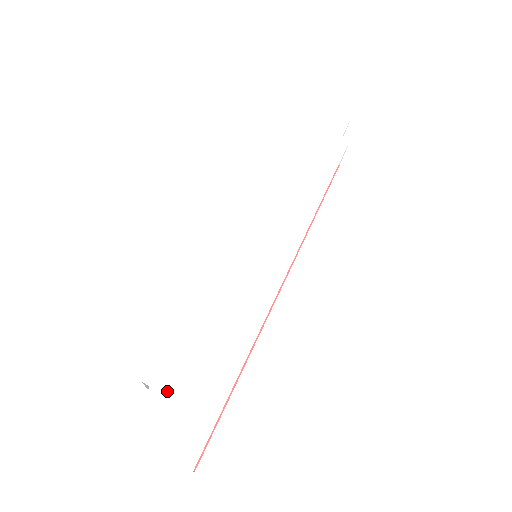
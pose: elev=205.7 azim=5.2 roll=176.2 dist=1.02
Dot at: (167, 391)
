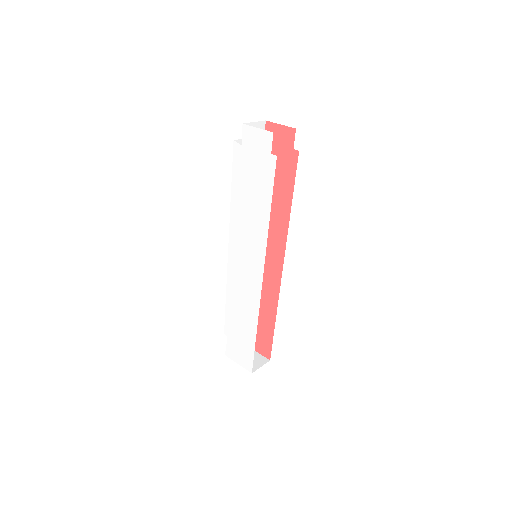
Dot at: (233, 339)
